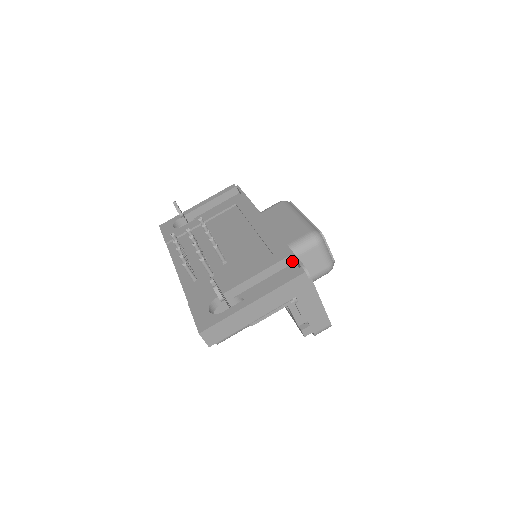
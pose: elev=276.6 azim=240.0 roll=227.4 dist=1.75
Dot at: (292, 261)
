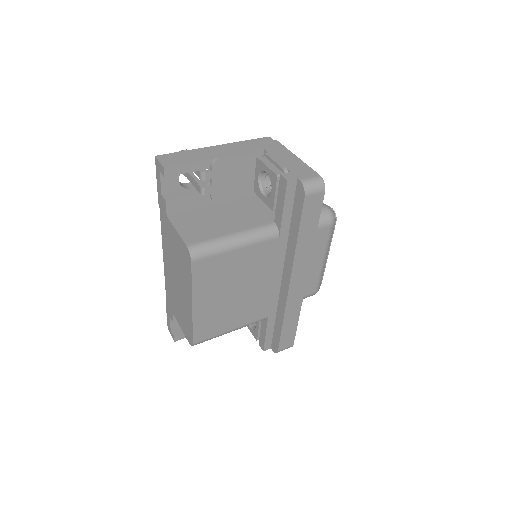
Dot at: occluded
